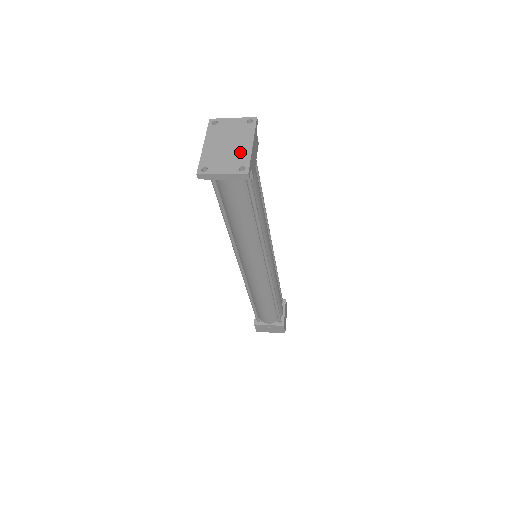
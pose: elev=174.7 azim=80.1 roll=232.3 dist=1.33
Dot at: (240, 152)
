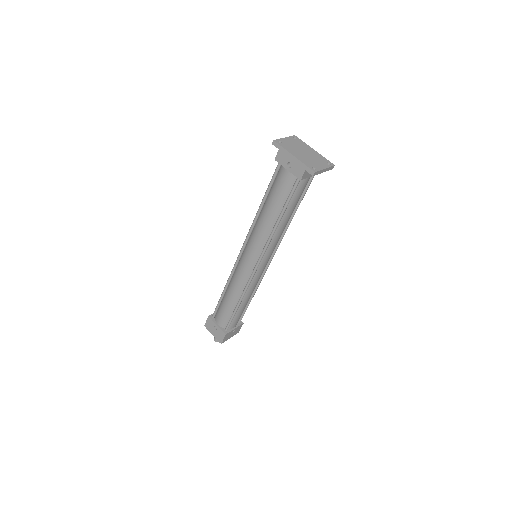
Dot at: (316, 155)
